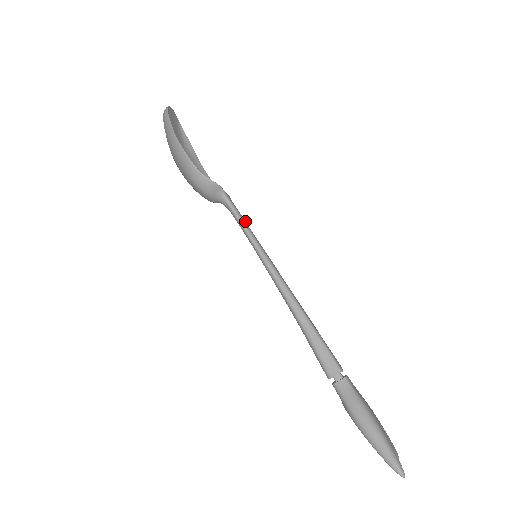
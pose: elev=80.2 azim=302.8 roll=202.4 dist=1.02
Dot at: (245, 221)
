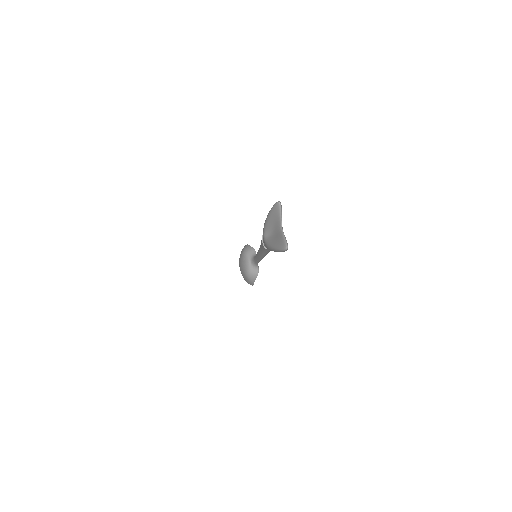
Dot at: occluded
